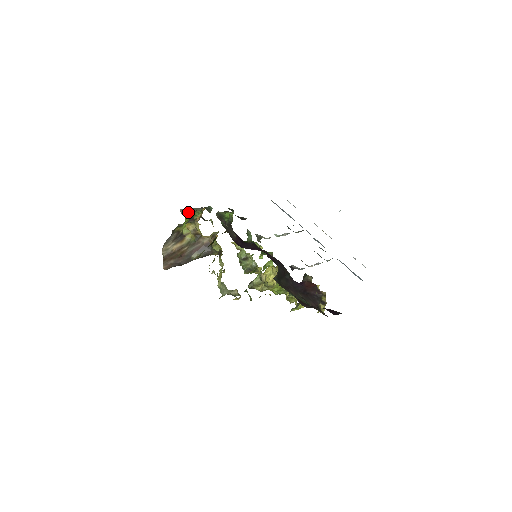
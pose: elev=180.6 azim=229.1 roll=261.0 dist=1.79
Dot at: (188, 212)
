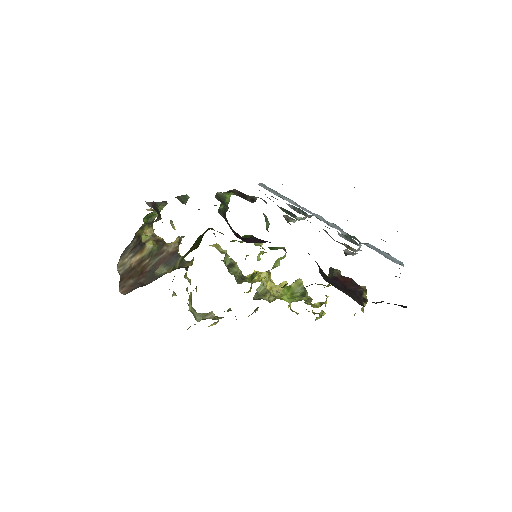
Dot at: (154, 206)
